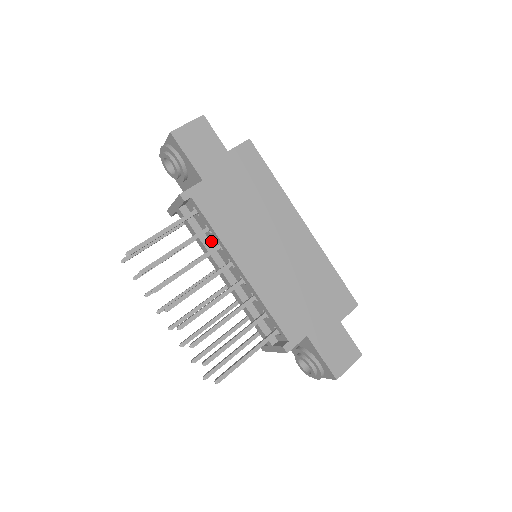
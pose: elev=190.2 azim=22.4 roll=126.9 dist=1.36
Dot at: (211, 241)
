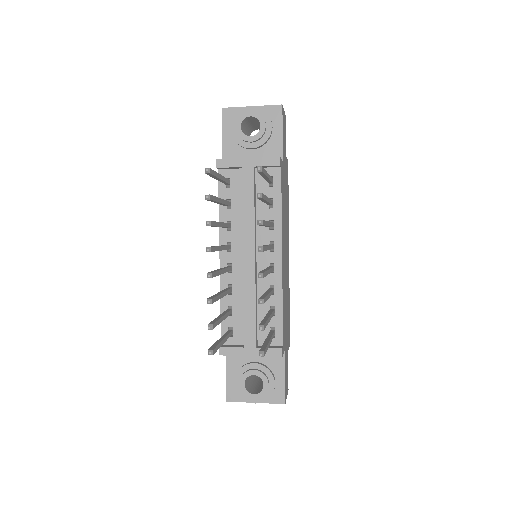
Dot at: (258, 216)
